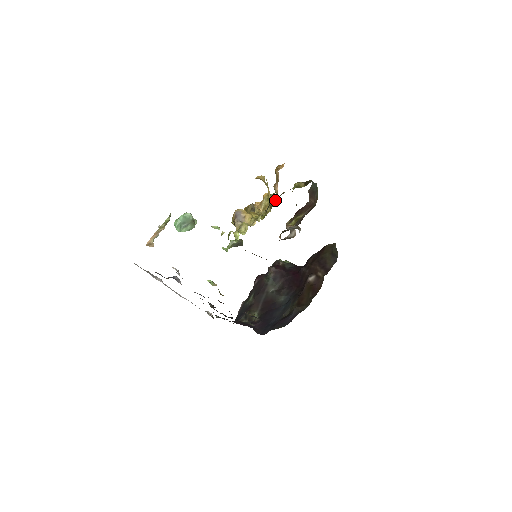
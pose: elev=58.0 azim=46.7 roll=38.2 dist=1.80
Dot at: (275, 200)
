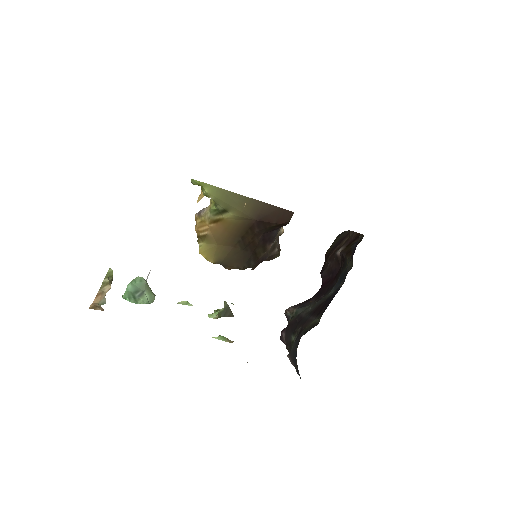
Dot at: occluded
